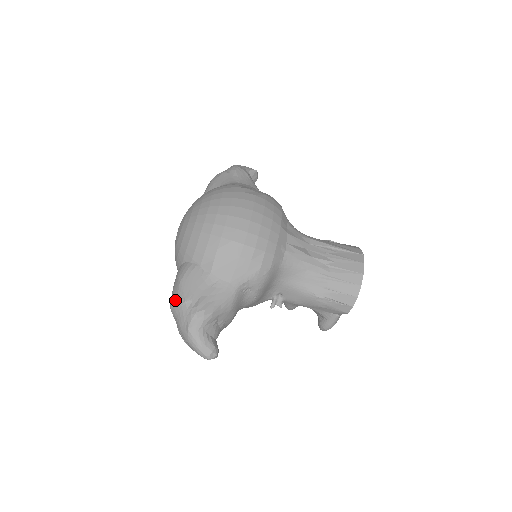
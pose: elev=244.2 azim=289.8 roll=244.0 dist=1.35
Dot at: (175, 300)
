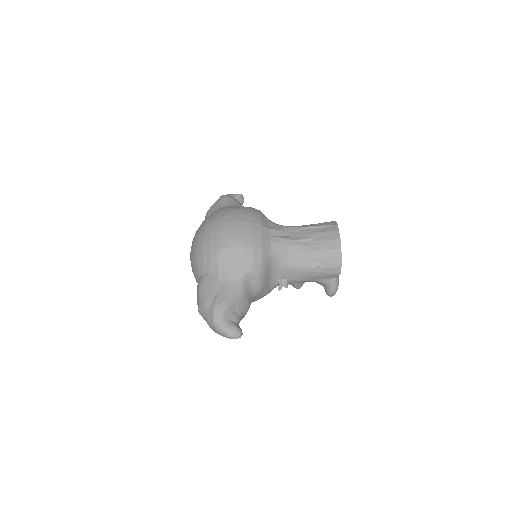
Dot at: (199, 305)
